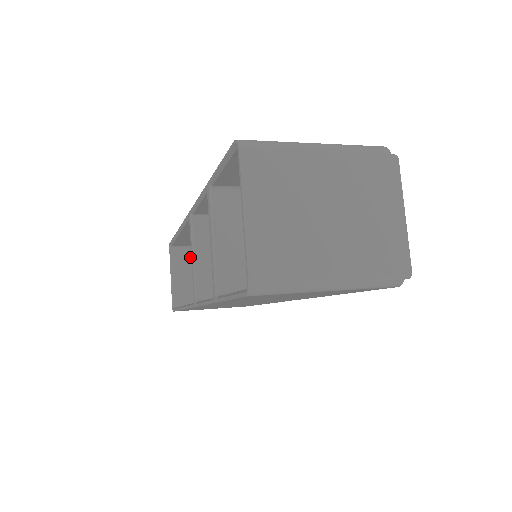
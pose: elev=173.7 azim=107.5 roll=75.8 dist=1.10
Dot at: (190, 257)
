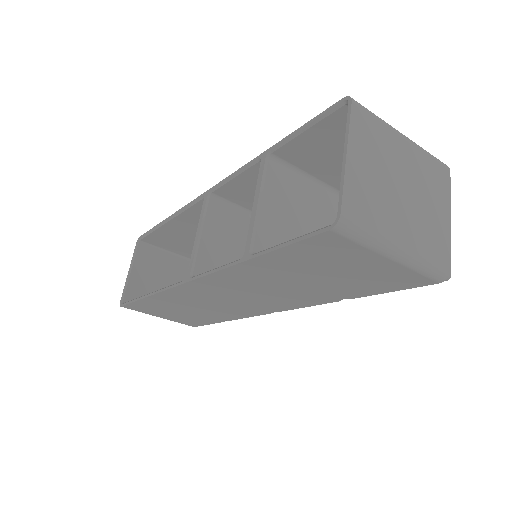
Dot at: (155, 258)
